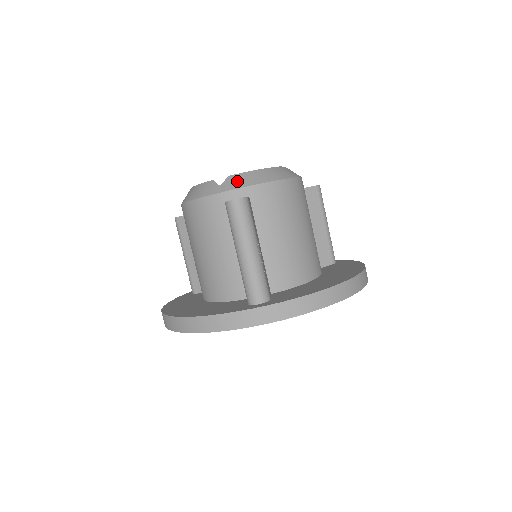
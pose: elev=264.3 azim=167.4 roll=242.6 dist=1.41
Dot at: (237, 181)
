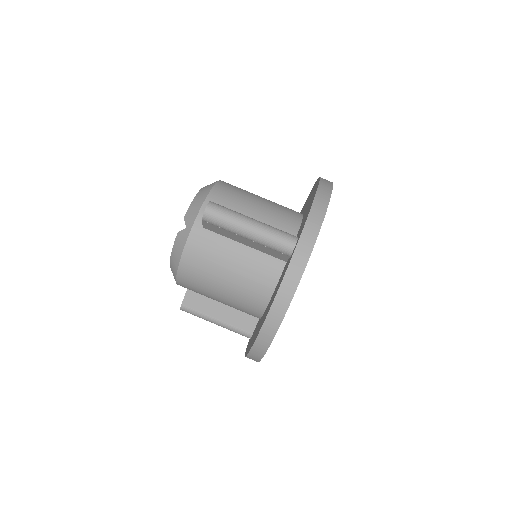
Dot at: (192, 212)
